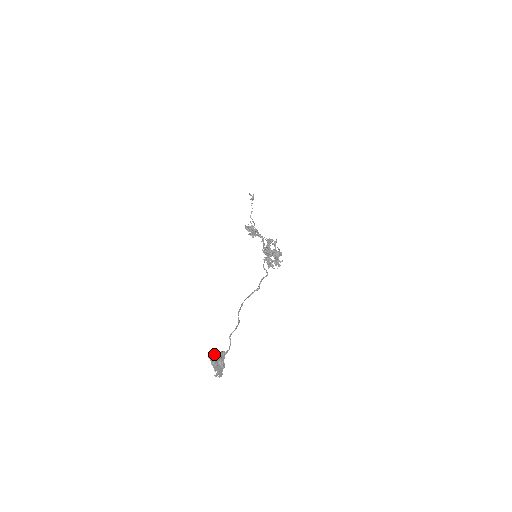
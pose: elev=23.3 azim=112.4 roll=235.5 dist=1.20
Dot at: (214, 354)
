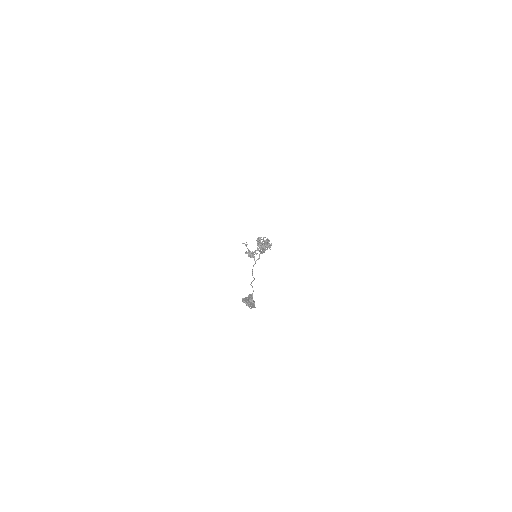
Dot at: (245, 298)
